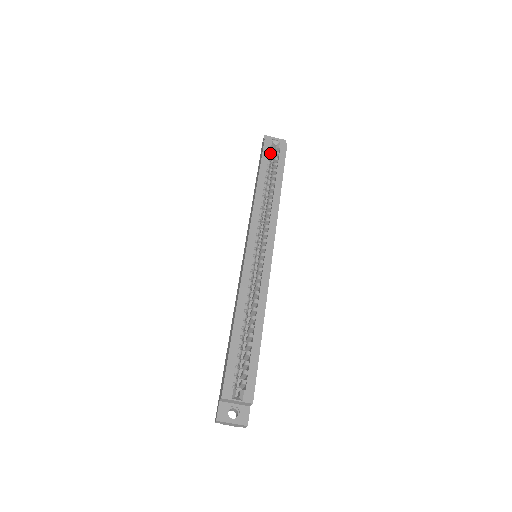
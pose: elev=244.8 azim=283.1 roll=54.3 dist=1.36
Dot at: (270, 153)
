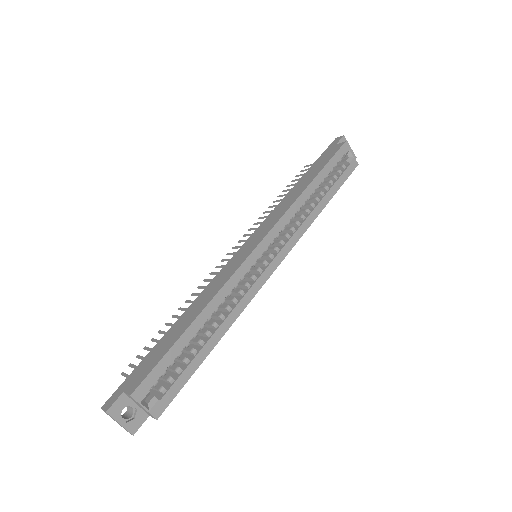
Dot at: (339, 161)
